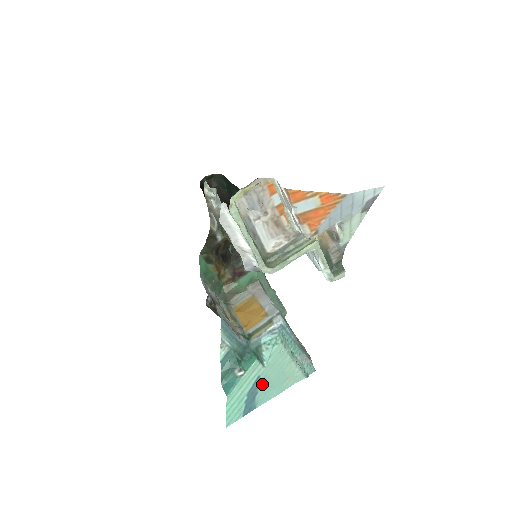
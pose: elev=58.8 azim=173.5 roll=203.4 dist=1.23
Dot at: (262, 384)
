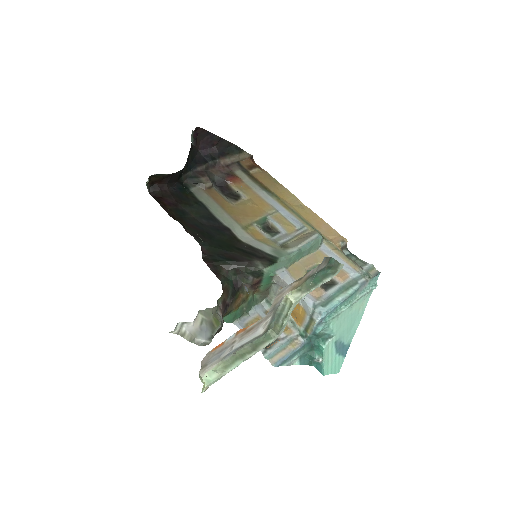
Dot at: (342, 338)
